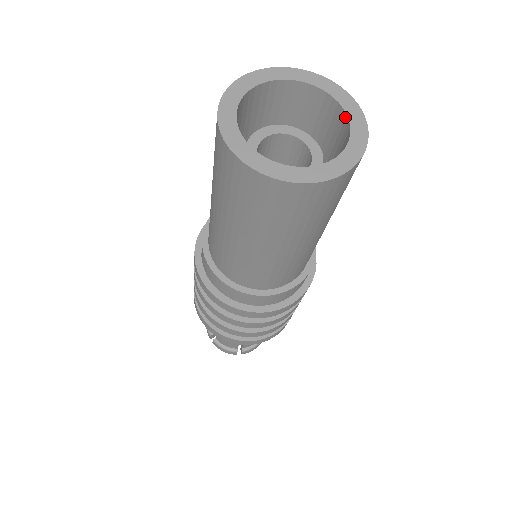
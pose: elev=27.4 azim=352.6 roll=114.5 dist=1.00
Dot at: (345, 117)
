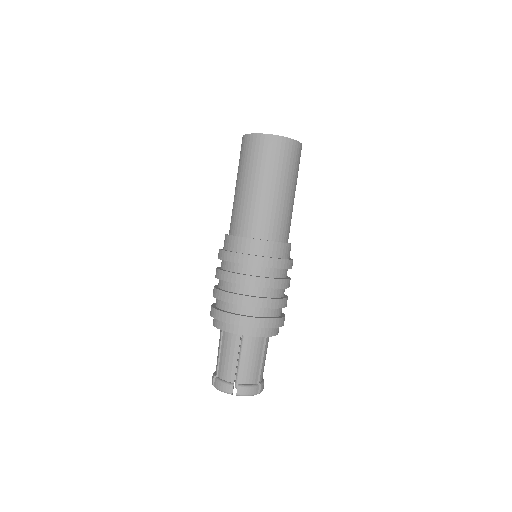
Dot at: occluded
